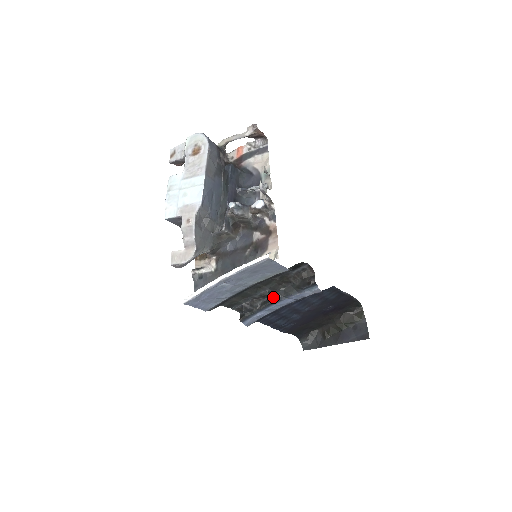
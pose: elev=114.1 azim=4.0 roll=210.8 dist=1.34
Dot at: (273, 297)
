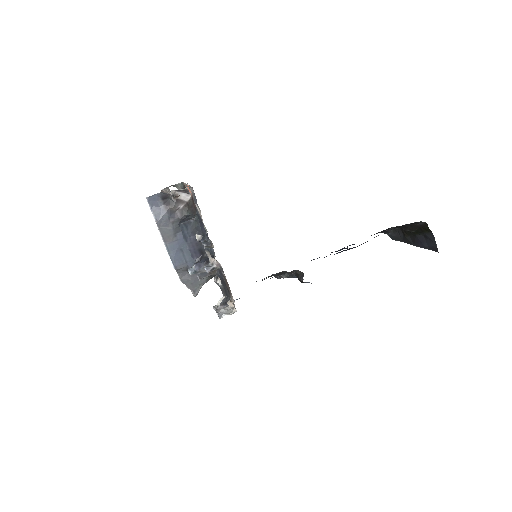
Dot at: (289, 276)
